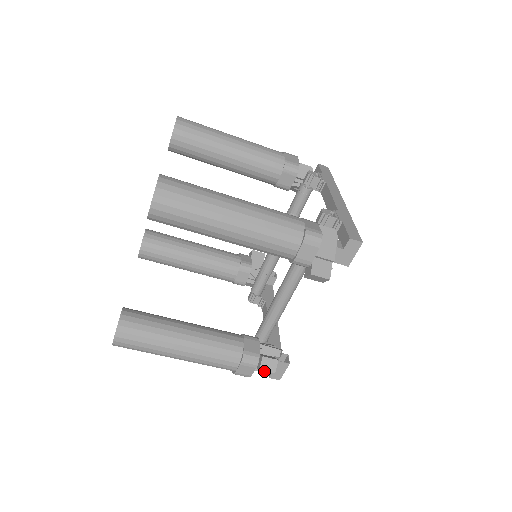
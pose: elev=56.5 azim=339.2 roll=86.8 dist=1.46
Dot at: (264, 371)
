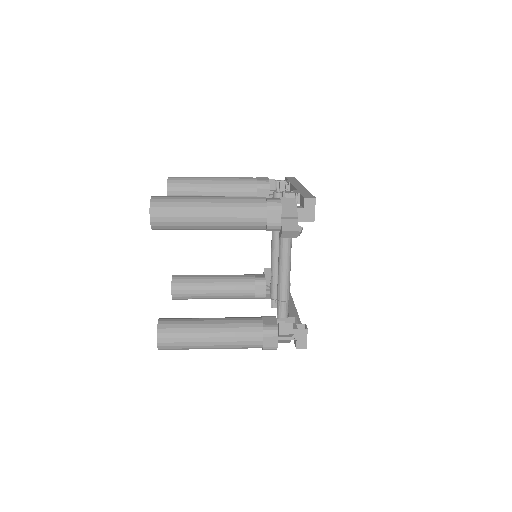
Dot at: (286, 339)
